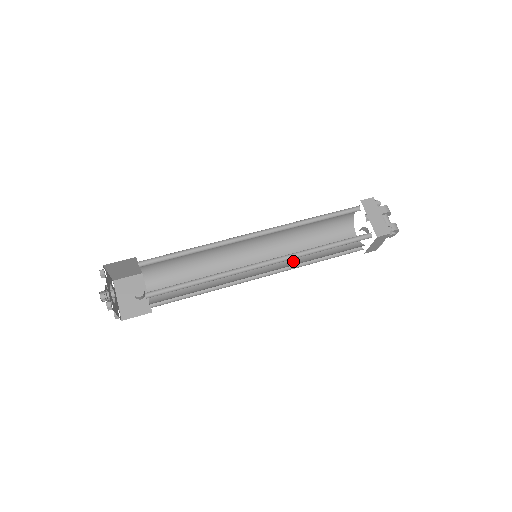
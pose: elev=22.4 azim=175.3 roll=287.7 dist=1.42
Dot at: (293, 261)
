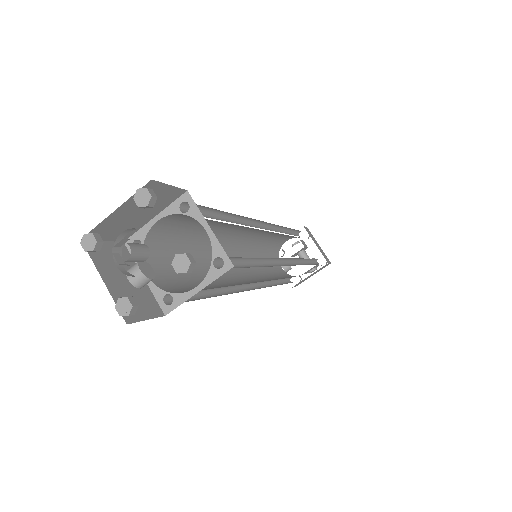
Dot at: (264, 278)
